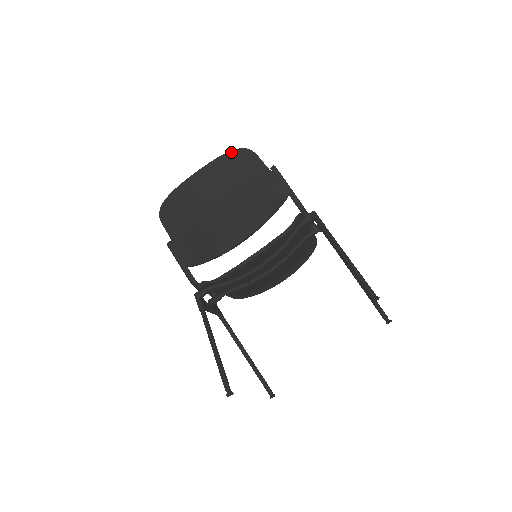
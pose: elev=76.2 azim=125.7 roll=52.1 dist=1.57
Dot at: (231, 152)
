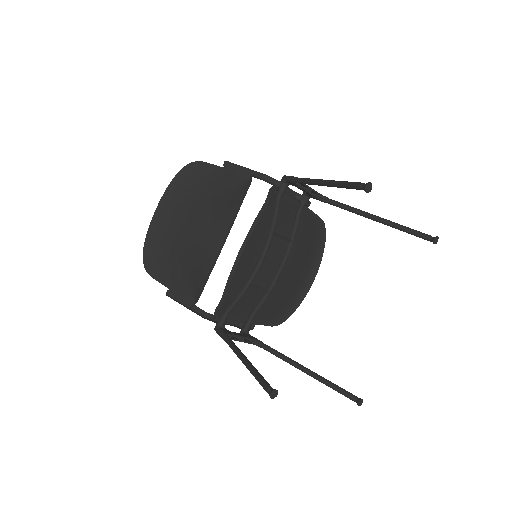
Dot at: (179, 173)
